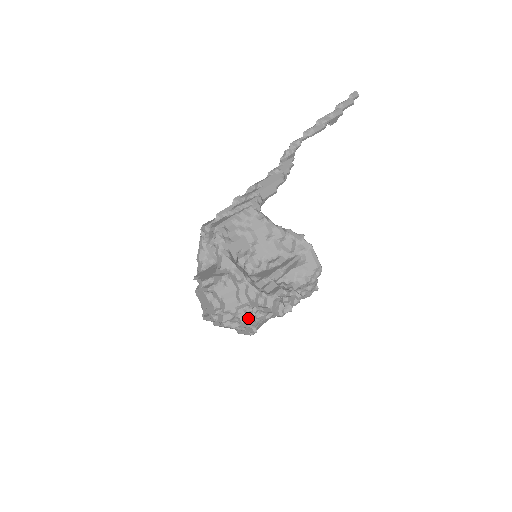
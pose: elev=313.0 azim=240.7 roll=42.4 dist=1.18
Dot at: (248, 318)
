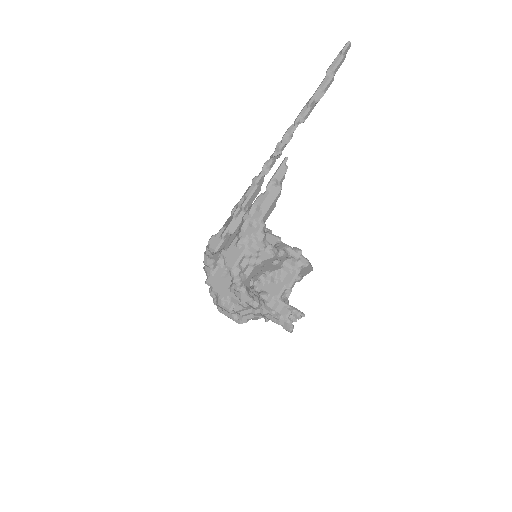
Dot at: occluded
